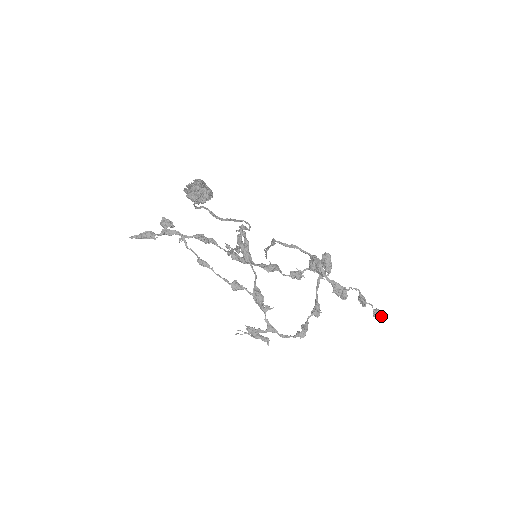
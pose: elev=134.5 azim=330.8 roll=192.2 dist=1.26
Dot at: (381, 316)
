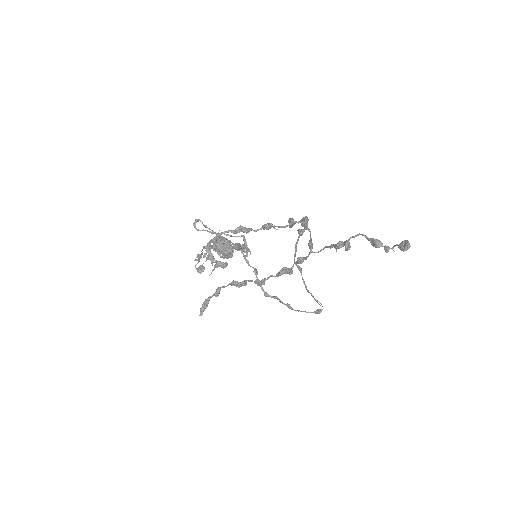
Dot at: (407, 243)
